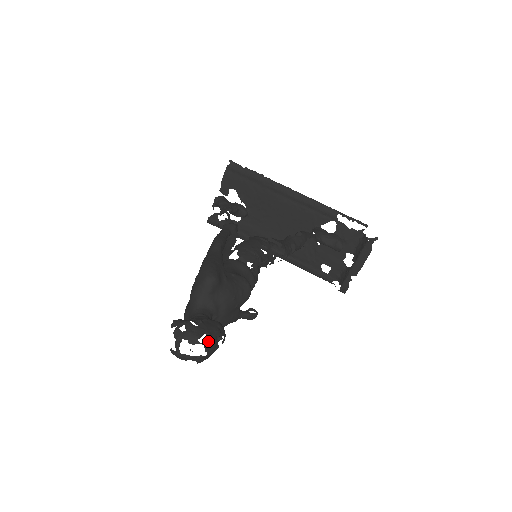
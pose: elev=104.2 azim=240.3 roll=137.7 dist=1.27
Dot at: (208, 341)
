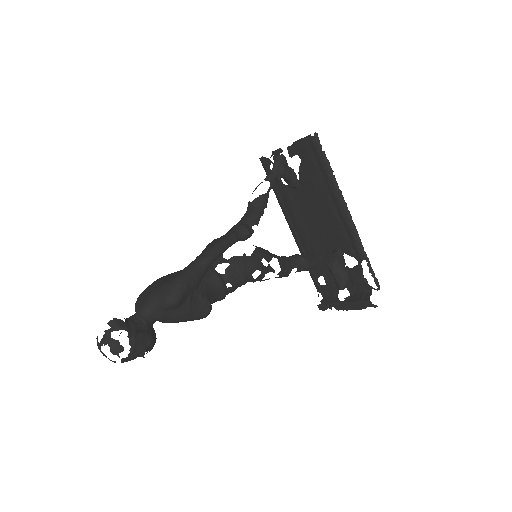
Dot at: (128, 356)
